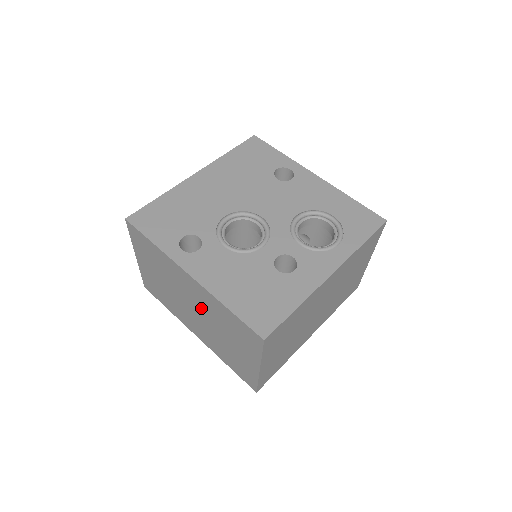
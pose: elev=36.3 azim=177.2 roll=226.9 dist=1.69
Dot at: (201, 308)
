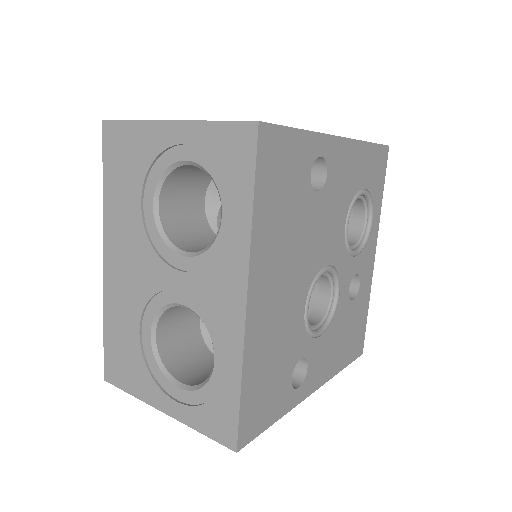
Dot at: occluded
